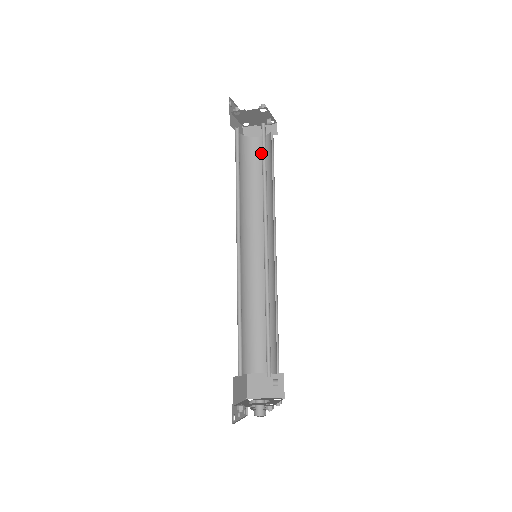
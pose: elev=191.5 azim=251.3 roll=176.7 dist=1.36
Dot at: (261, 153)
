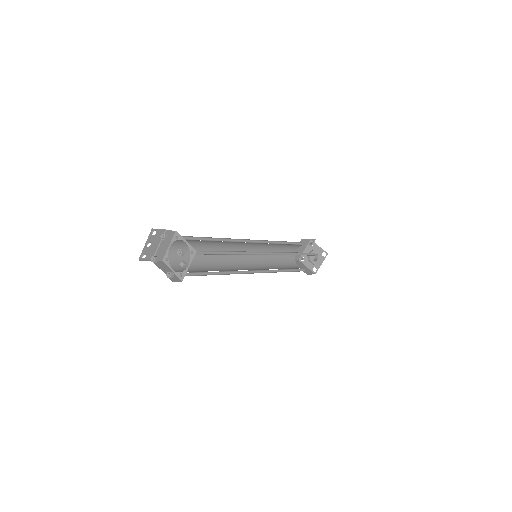
Dot at: occluded
